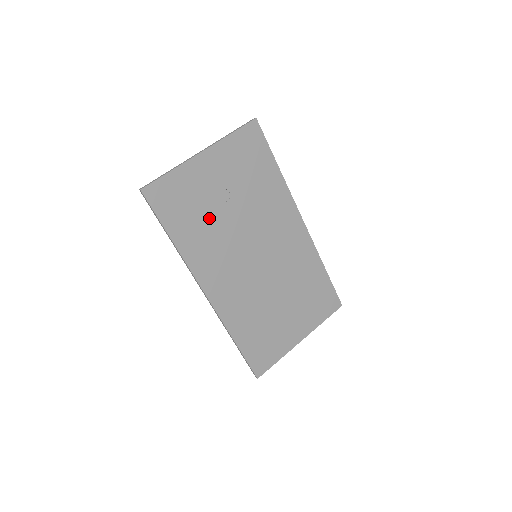
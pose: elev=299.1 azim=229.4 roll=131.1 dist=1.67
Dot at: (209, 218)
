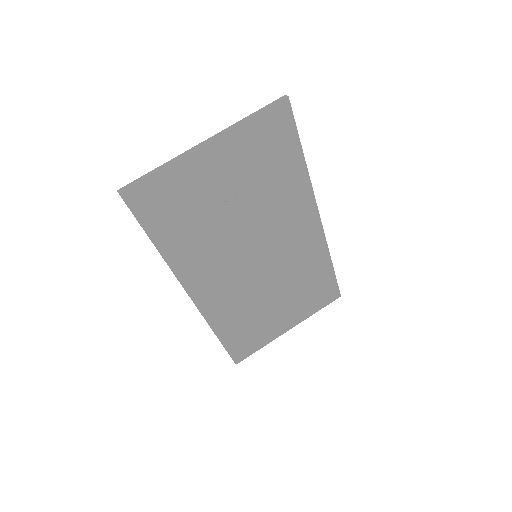
Dot at: (206, 221)
